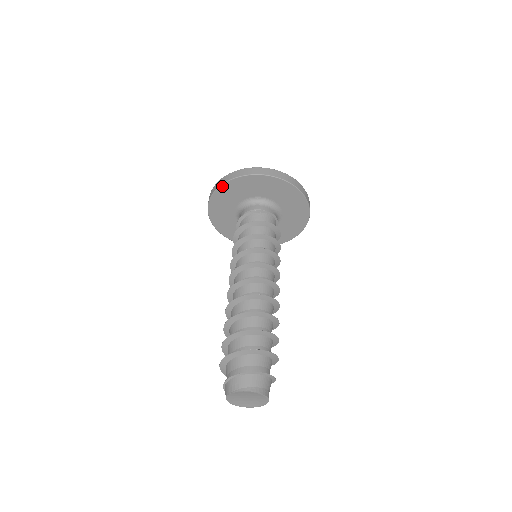
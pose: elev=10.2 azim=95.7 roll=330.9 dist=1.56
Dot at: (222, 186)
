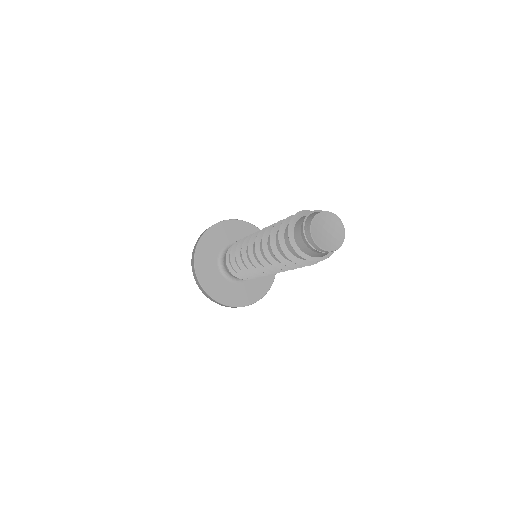
Dot at: (234, 220)
